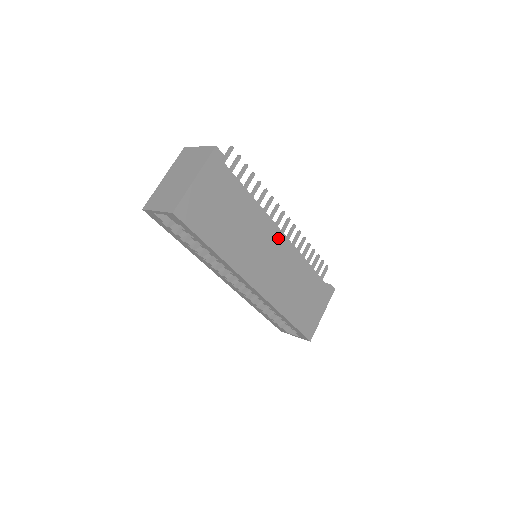
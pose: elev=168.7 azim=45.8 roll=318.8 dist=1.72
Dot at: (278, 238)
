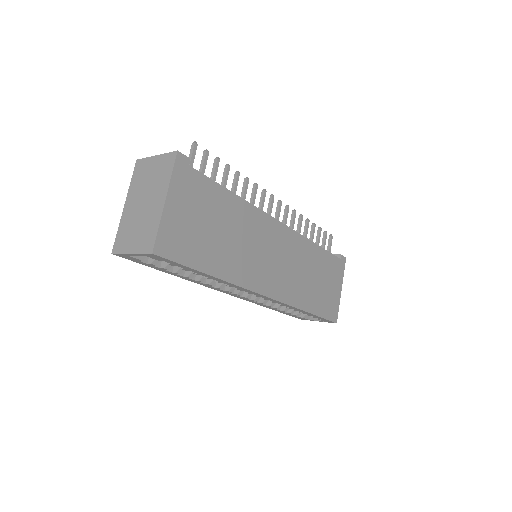
Dot at: (276, 230)
